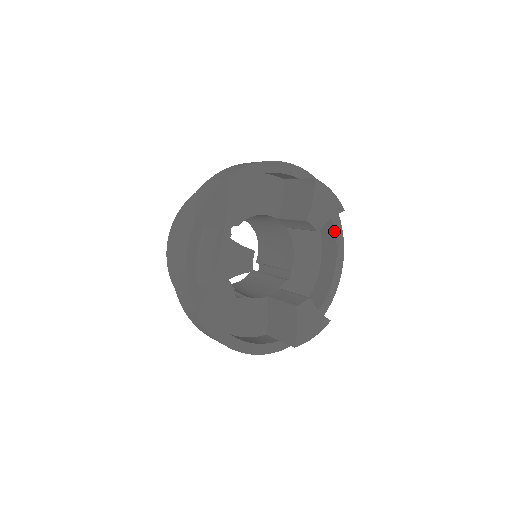
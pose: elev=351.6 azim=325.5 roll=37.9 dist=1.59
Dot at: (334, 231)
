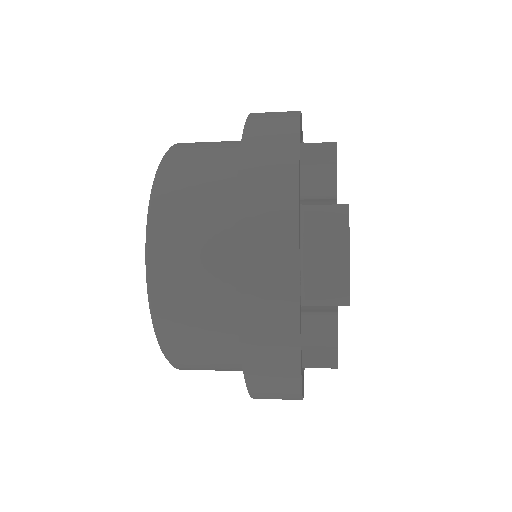
Dot at: occluded
